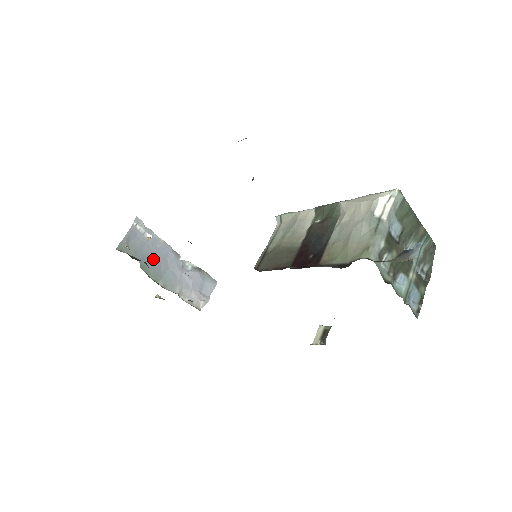
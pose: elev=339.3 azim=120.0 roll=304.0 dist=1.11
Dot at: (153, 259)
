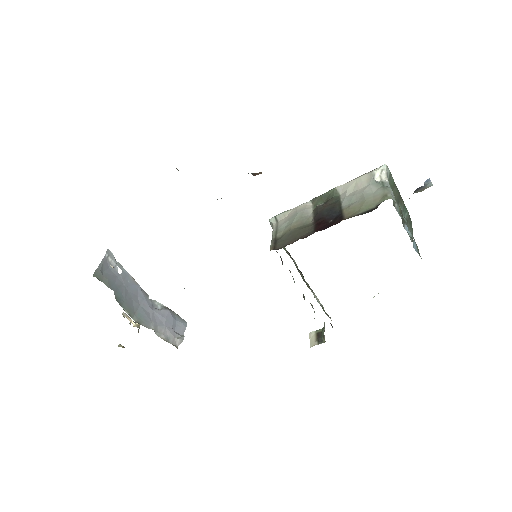
Dot at: (125, 293)
